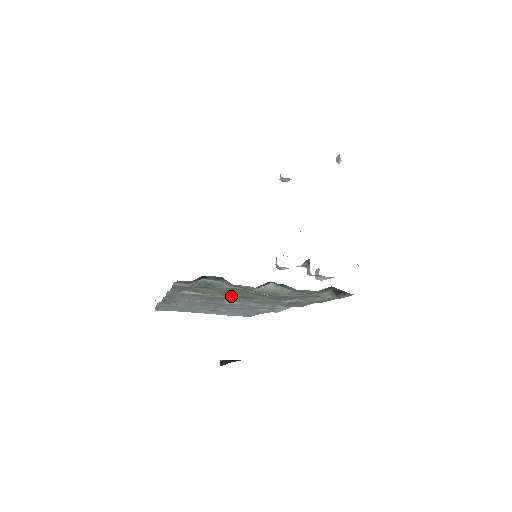
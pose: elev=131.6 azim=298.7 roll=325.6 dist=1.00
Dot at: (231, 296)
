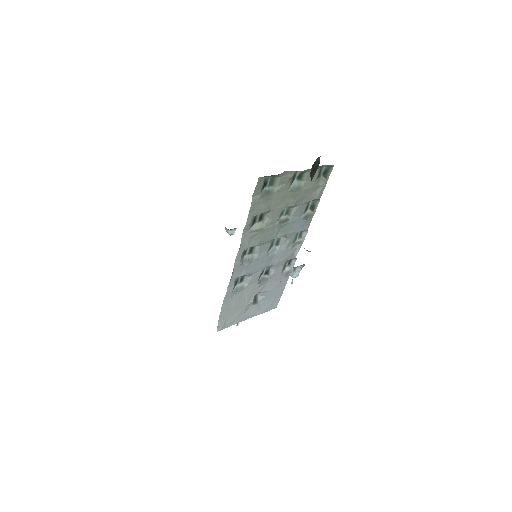
Dot at: (276, 219)
